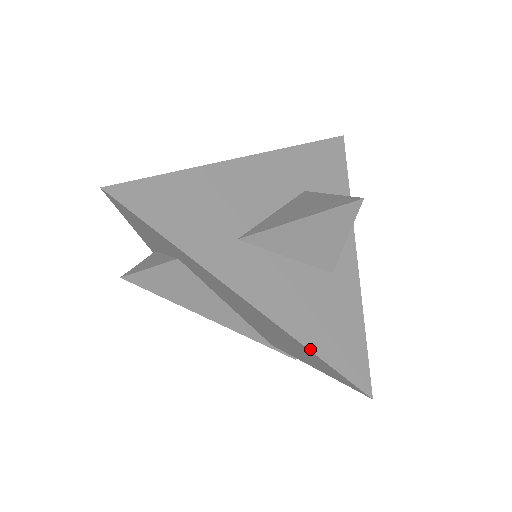
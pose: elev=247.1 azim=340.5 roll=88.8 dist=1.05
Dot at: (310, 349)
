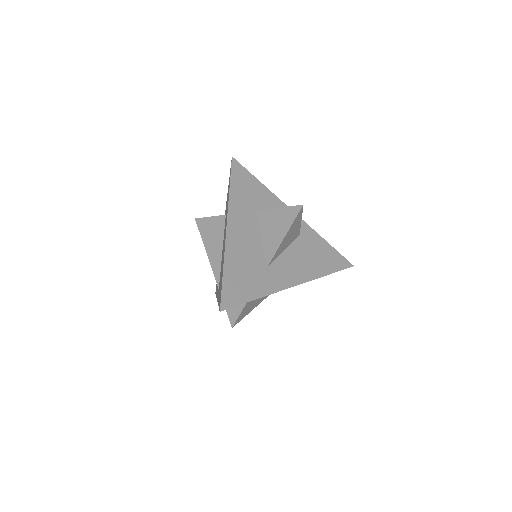
Dot at: (325, 275)
